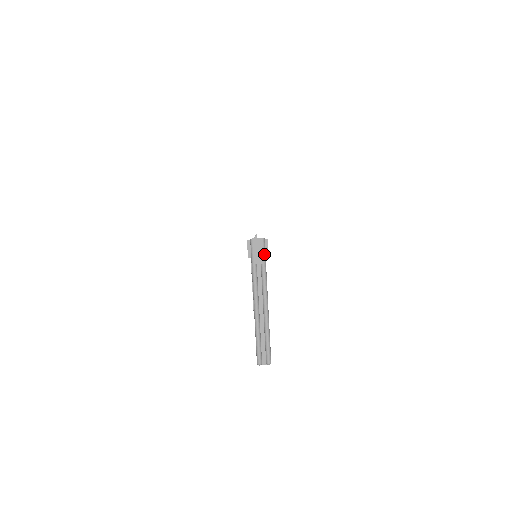
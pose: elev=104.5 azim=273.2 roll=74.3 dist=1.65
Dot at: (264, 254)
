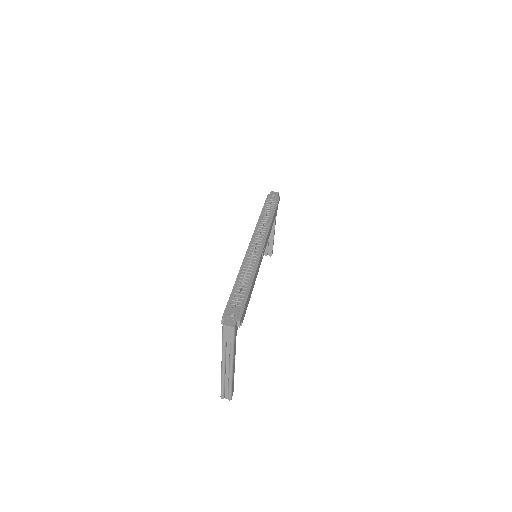
Dot at: (233, 337)
